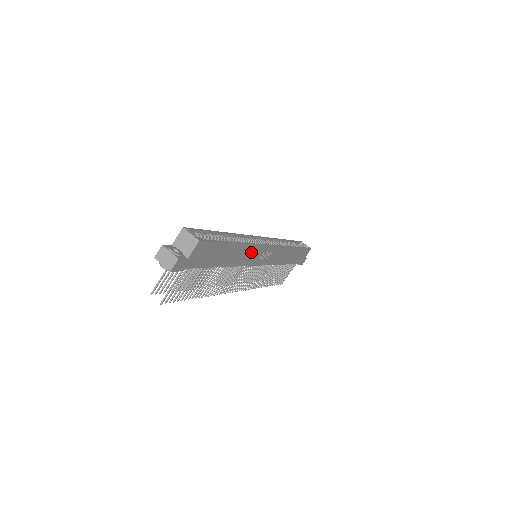
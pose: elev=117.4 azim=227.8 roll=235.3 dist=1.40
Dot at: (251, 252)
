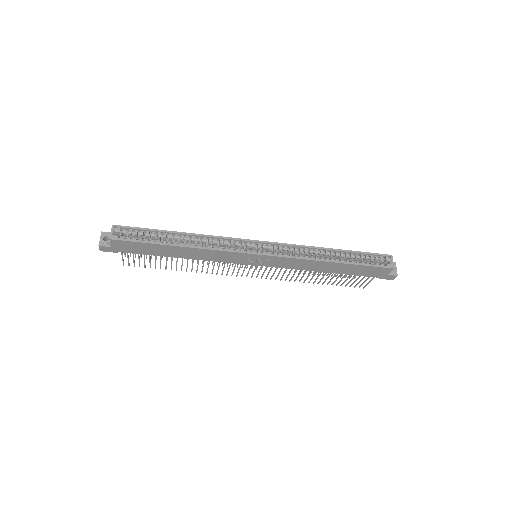
Dot at: (218, 254)
